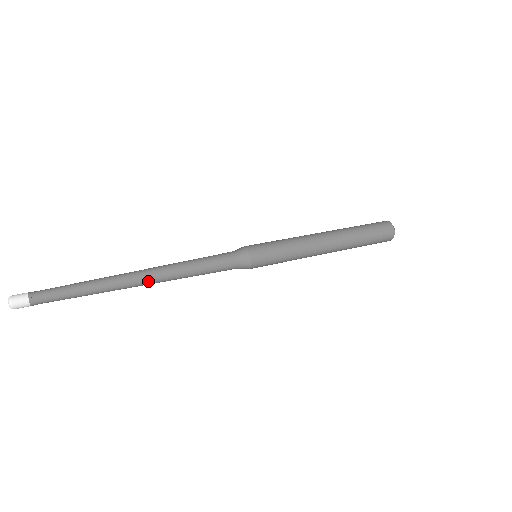
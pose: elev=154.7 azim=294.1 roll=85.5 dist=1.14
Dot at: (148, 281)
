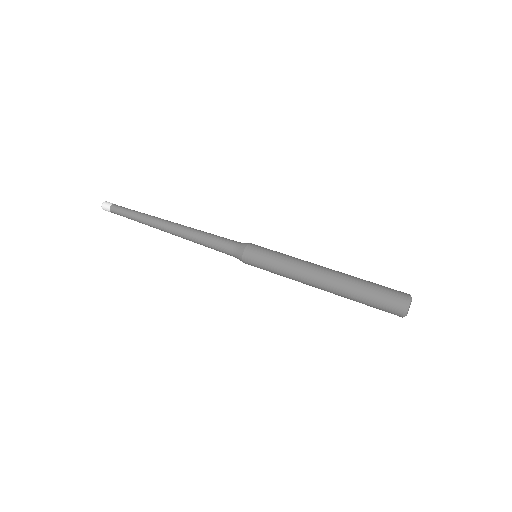
Dot at: (173, 234)
